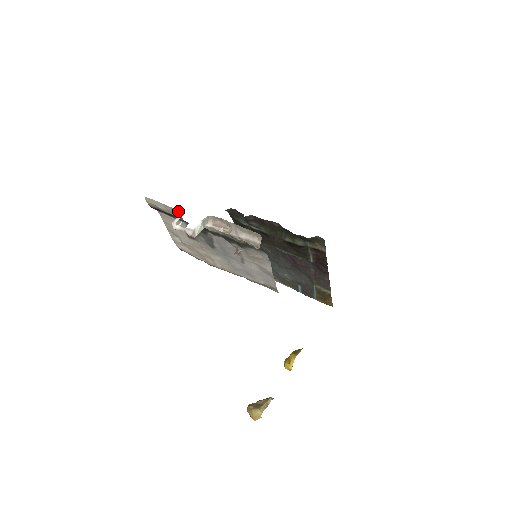
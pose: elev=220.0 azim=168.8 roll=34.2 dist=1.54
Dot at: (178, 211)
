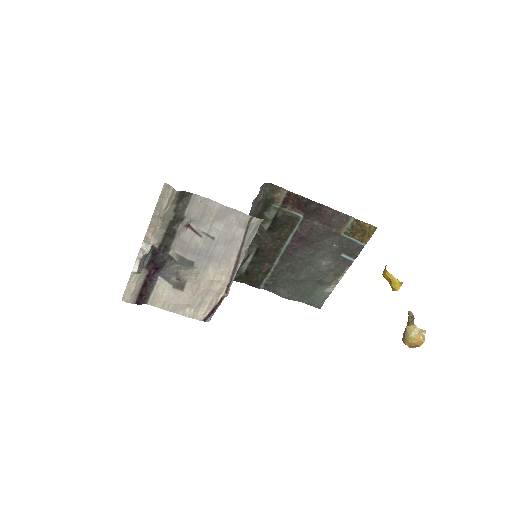
Dot at: occluded
